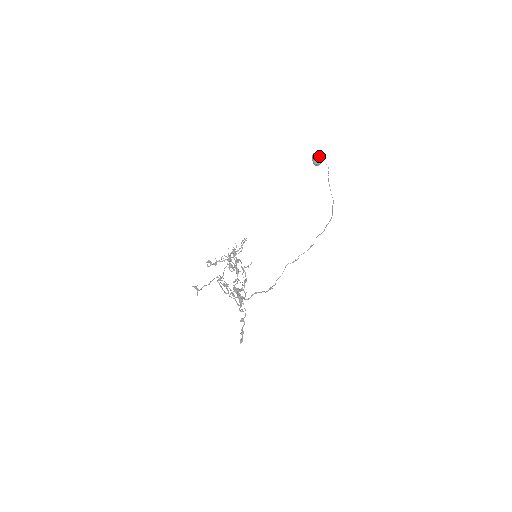
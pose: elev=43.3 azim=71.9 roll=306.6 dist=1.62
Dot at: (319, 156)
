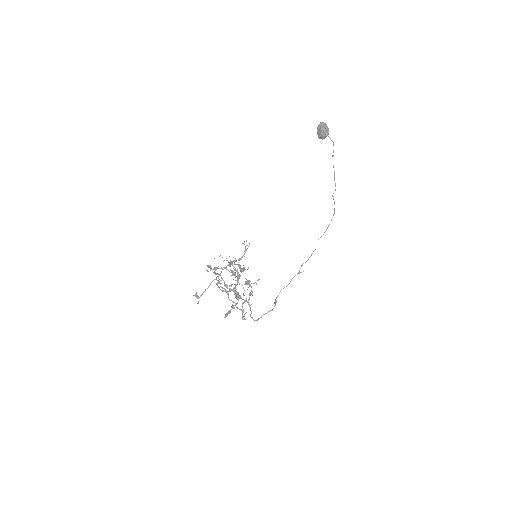
Dot at: (327, 131)
